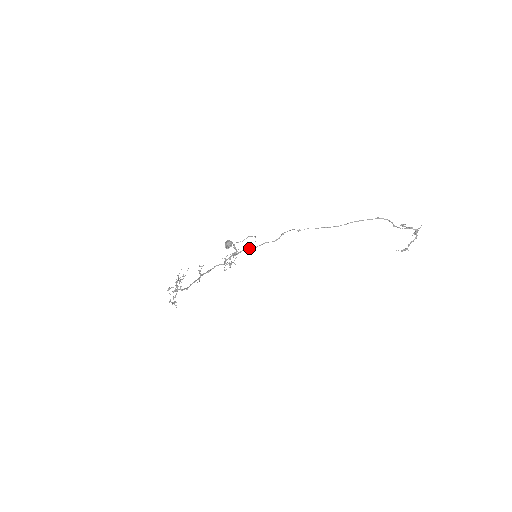
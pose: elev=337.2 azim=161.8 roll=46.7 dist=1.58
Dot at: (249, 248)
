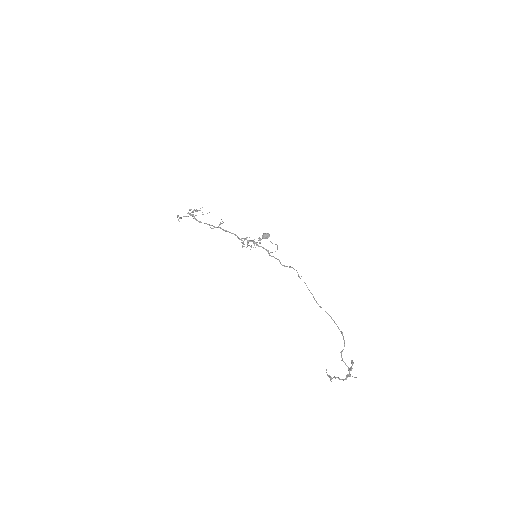
Dot at: (270, 252)
